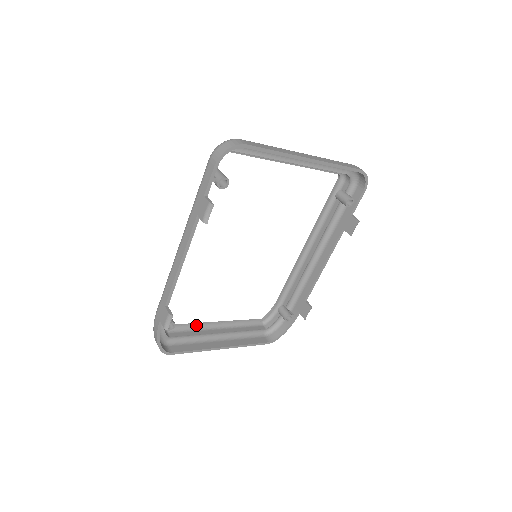
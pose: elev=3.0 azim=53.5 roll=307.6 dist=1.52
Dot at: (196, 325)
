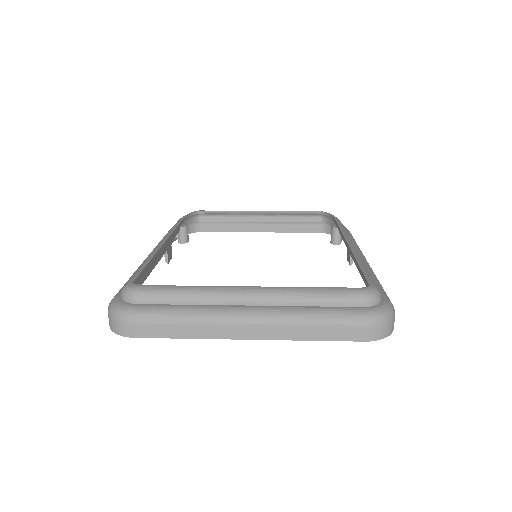
Dot at: (232, 213)
